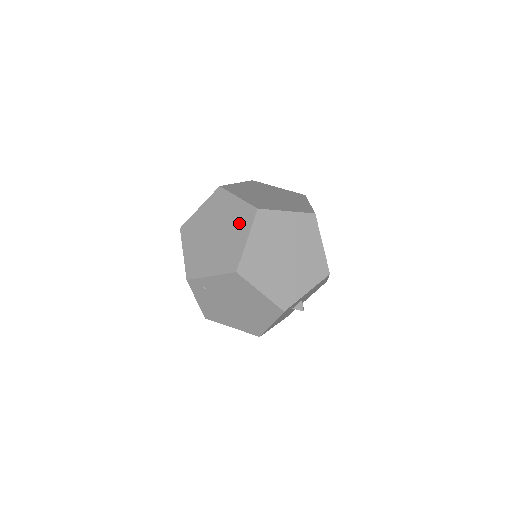
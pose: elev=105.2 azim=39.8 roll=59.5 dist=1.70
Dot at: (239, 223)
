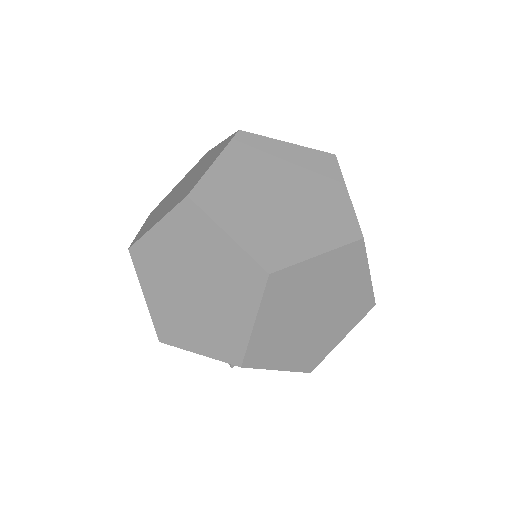
Dot at: (180, 196)
